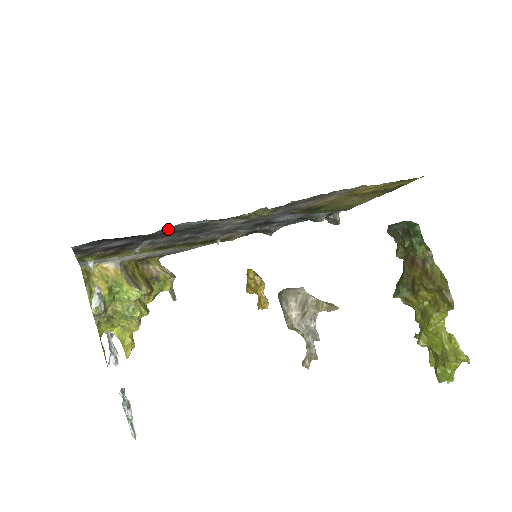
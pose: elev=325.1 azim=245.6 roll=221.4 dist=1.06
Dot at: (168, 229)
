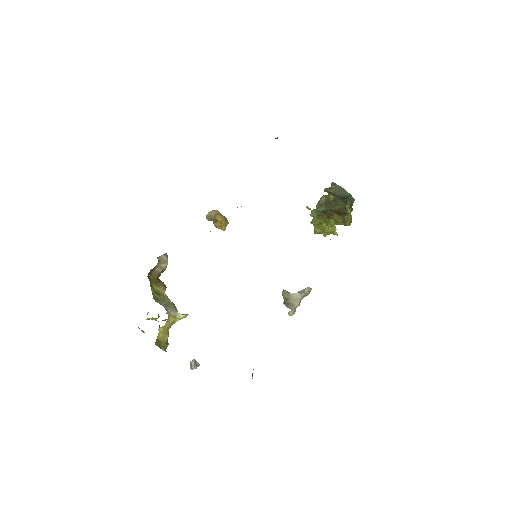
Dot at: occluded
